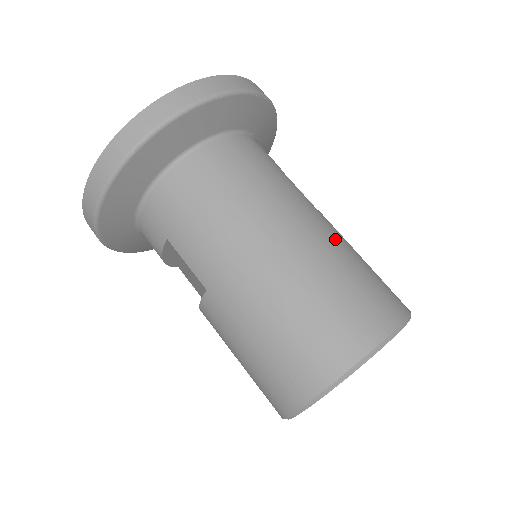
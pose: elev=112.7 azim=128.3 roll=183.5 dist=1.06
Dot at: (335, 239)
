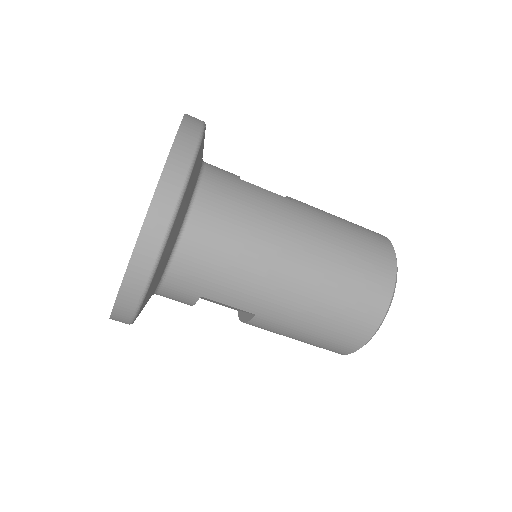
Dot at: (324, 222)
